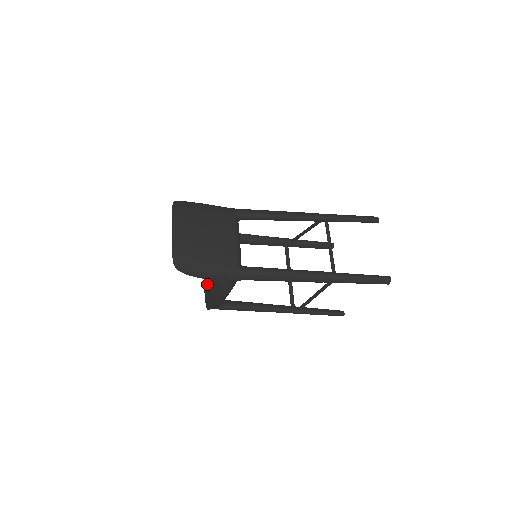
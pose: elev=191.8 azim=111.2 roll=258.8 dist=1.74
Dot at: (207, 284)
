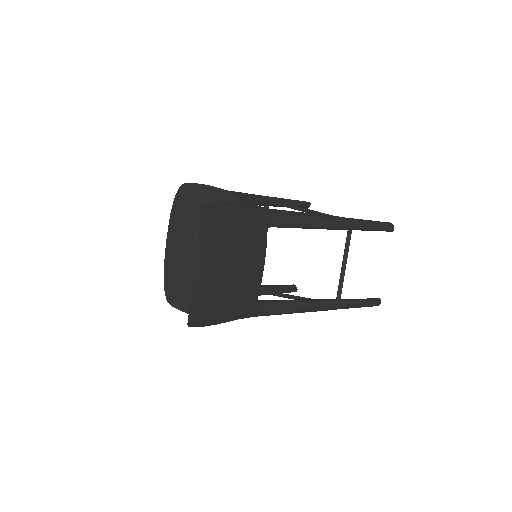
Dot at: (179, 276)
